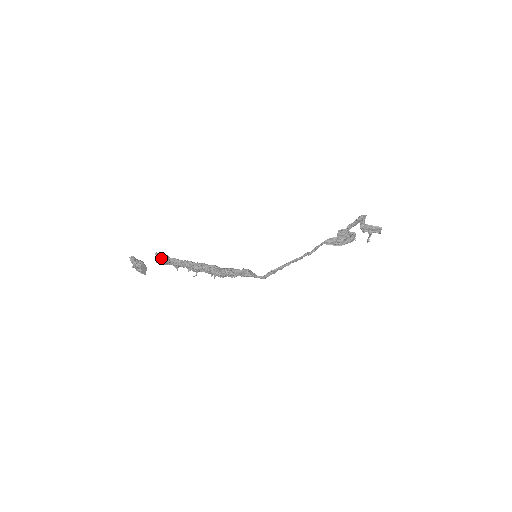
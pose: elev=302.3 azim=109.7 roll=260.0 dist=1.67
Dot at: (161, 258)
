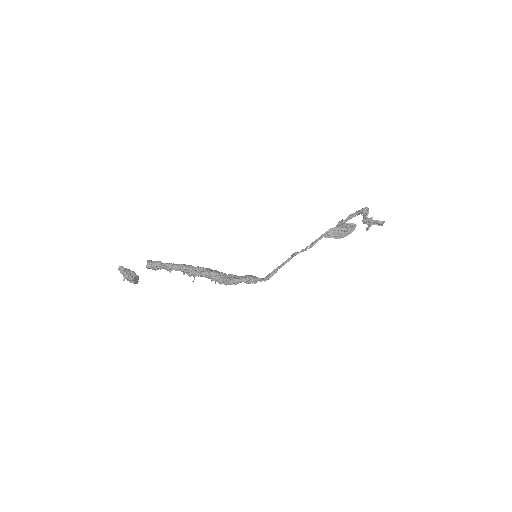
Dot at: (153, 266)
